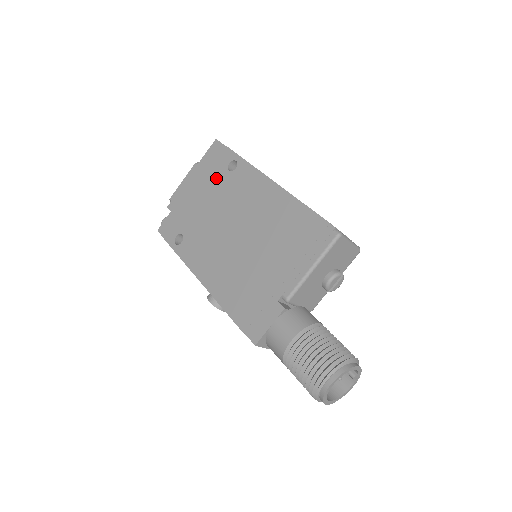
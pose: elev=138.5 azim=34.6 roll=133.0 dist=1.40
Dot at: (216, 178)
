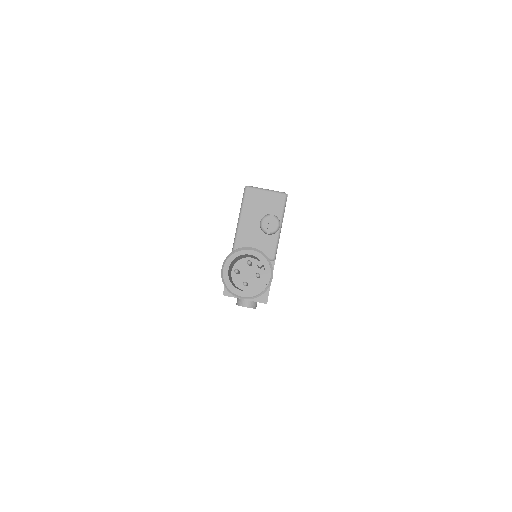
Dot at: occluded
